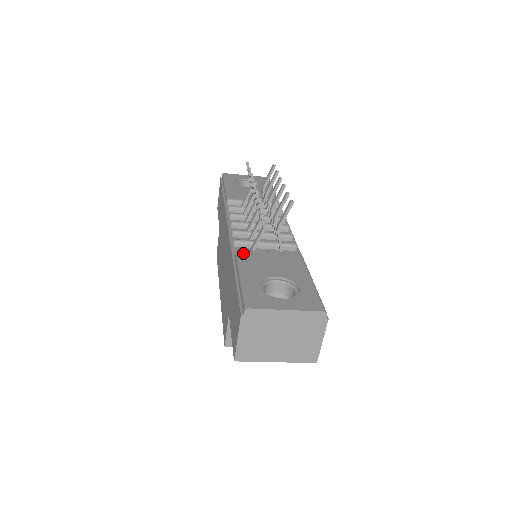
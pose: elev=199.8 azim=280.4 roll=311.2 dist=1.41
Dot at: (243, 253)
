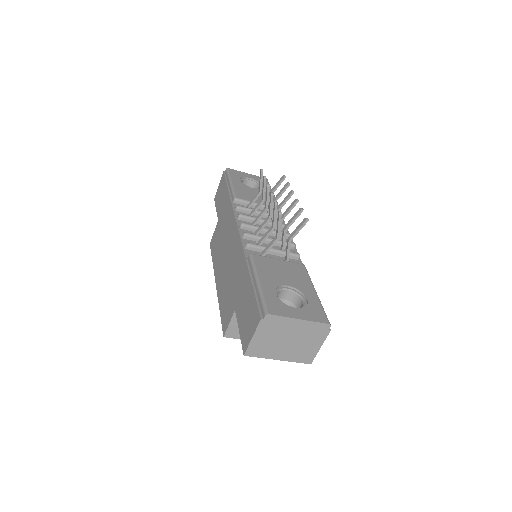
Dot at: (257, 258)
